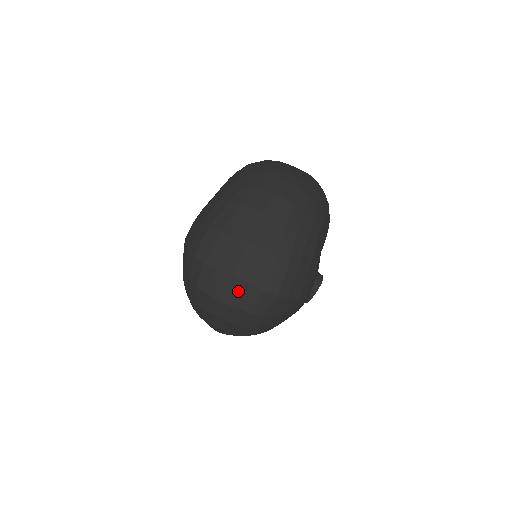
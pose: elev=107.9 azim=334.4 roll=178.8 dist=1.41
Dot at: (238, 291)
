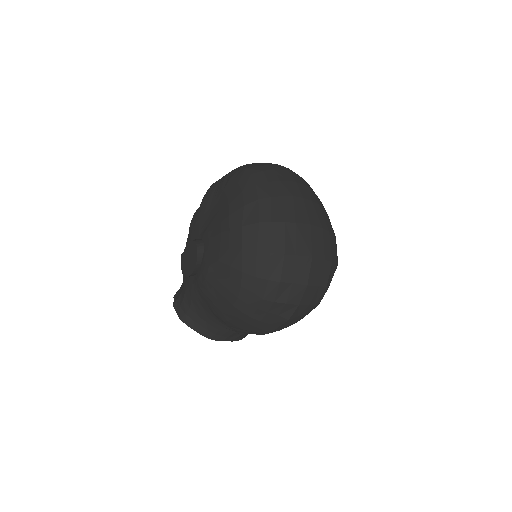
Dot at: (317, 269)
